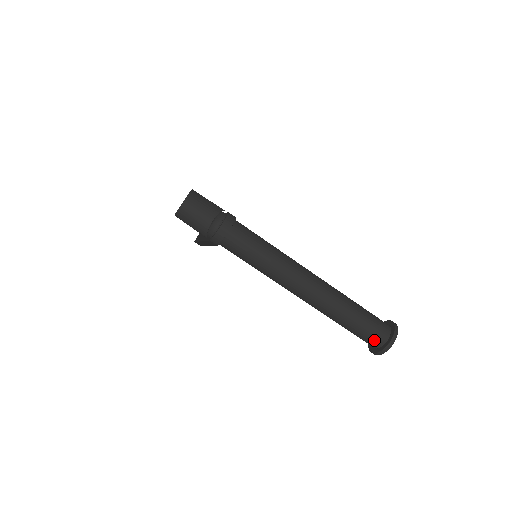
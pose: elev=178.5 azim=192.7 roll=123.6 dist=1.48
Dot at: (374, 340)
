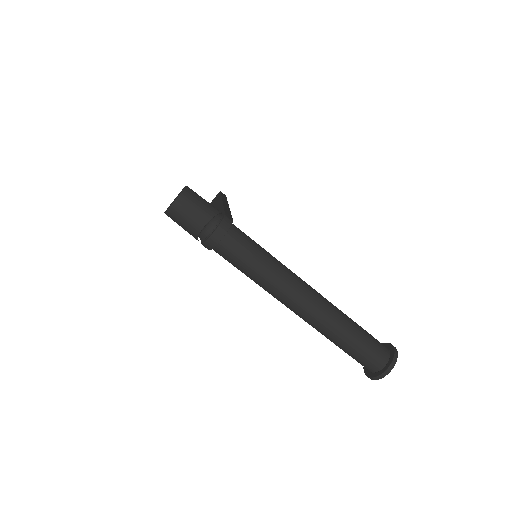
Dot at: (369, 365)
